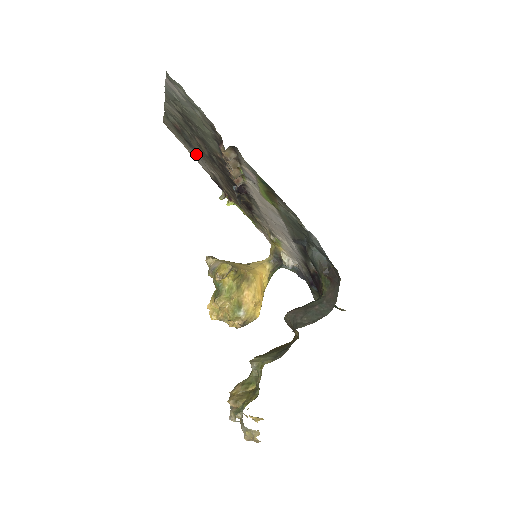
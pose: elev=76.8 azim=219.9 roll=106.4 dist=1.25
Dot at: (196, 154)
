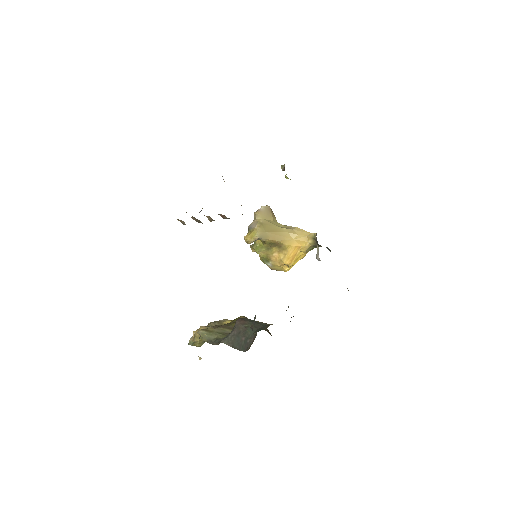
Dot at: occluded
